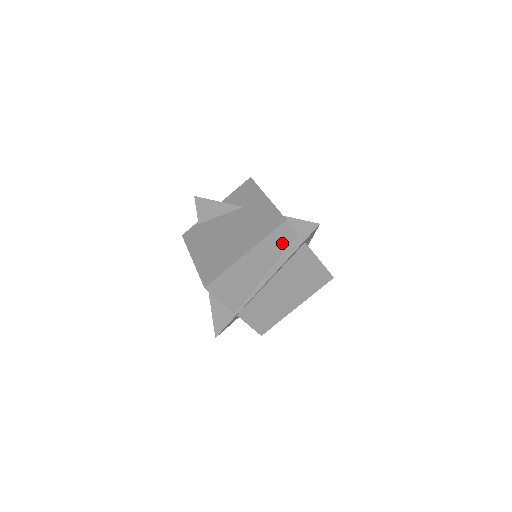
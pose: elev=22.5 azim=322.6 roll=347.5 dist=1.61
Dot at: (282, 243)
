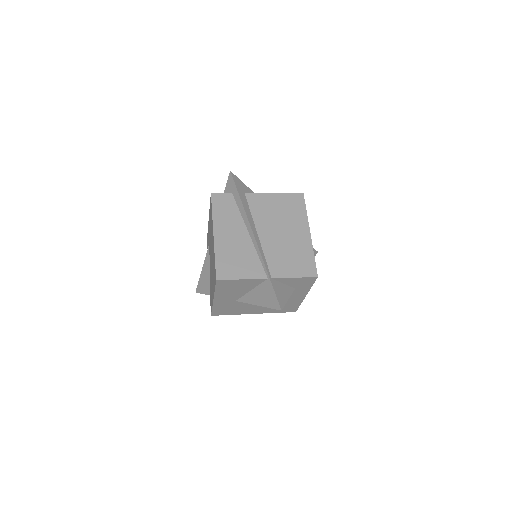
Dot at: (229, 207)
